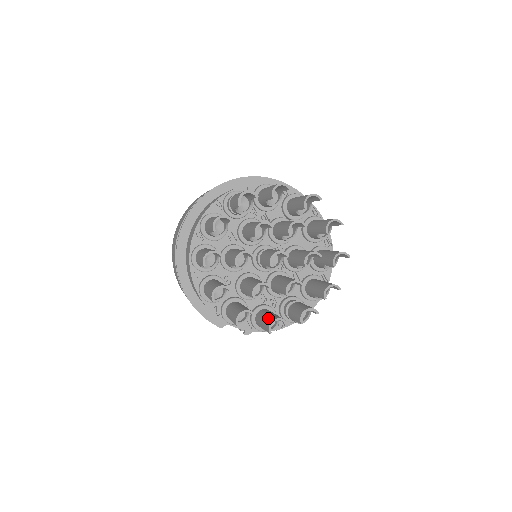
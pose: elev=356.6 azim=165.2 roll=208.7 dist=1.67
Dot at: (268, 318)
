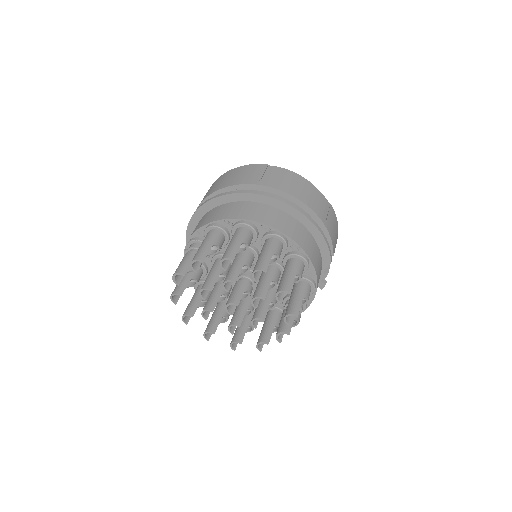
Dot at: (259, 336)
